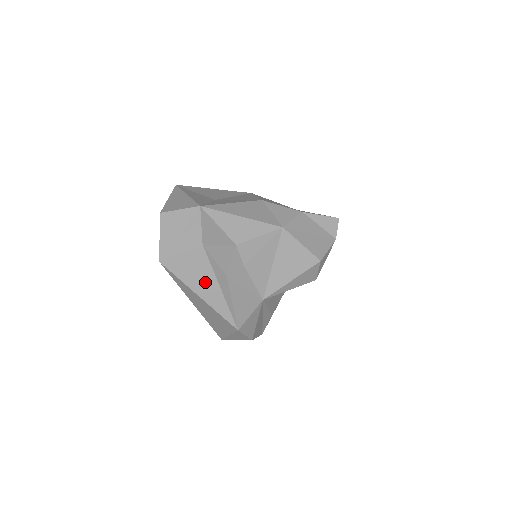
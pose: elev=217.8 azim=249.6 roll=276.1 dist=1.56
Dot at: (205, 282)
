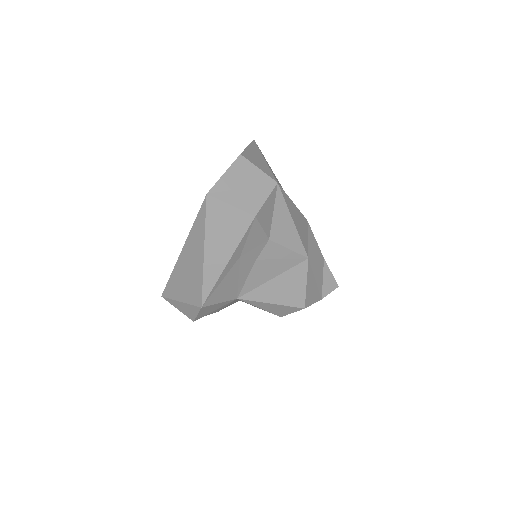
Dot at: (222, 246)
